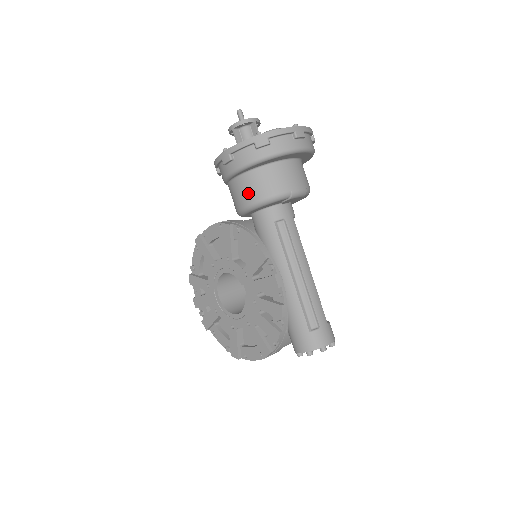
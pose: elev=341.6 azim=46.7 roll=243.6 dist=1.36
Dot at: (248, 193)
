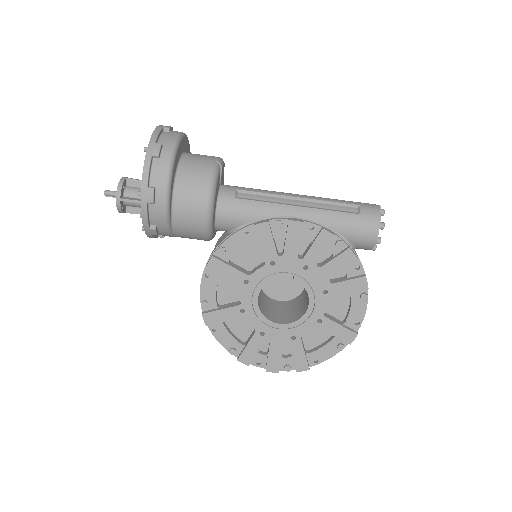
Dot at: (195, 197)
